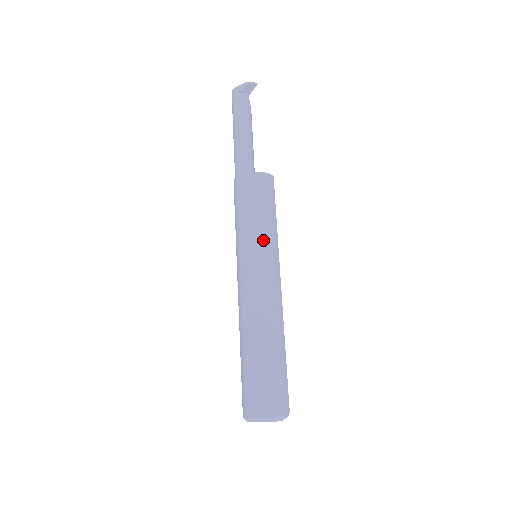
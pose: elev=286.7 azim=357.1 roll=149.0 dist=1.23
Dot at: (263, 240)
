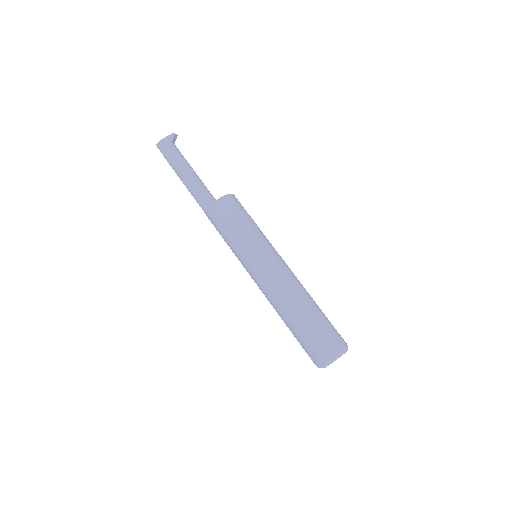
Dot at: (265, 239)
